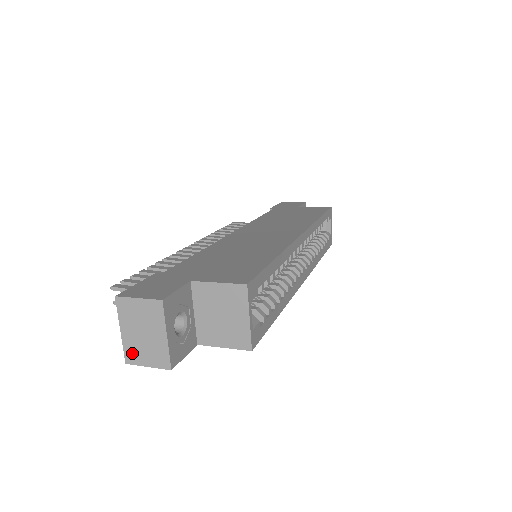
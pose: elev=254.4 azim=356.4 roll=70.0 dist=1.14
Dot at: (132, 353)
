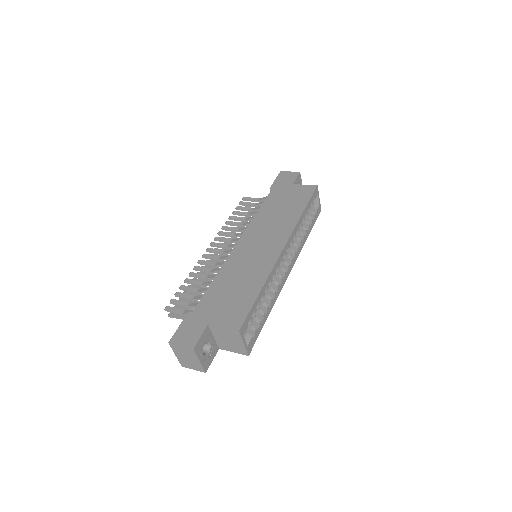
Dot at: (184, 364)
